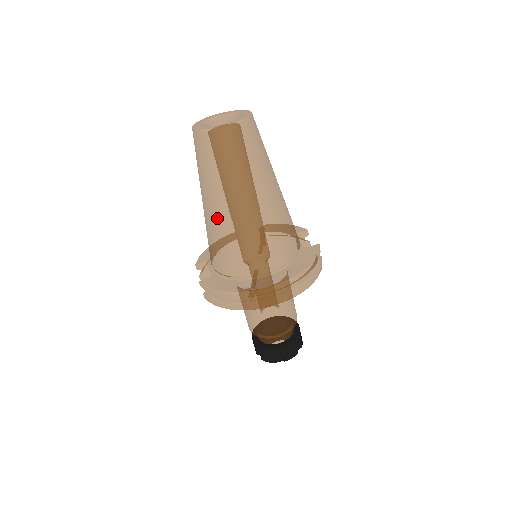
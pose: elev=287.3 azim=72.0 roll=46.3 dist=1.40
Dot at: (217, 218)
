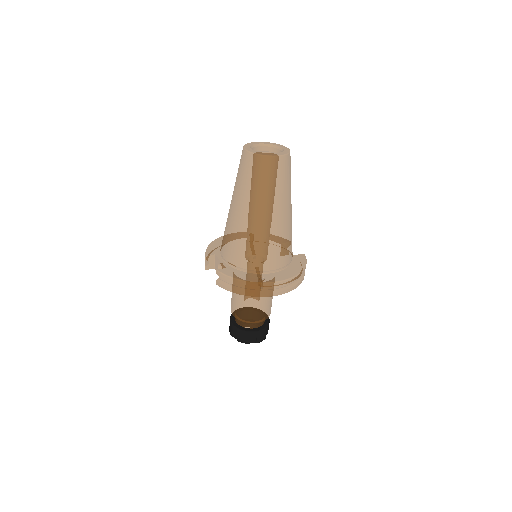
Dot at: (249, 222)
